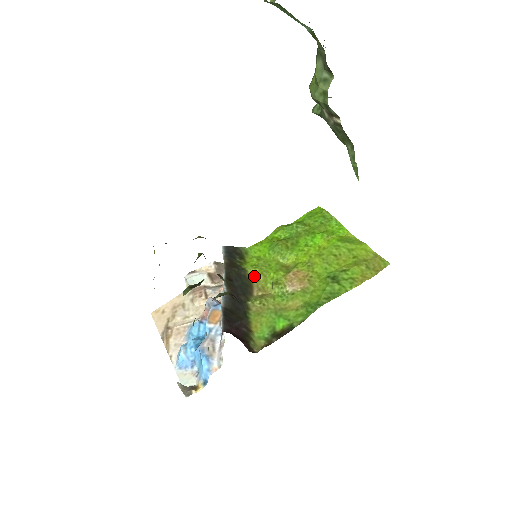
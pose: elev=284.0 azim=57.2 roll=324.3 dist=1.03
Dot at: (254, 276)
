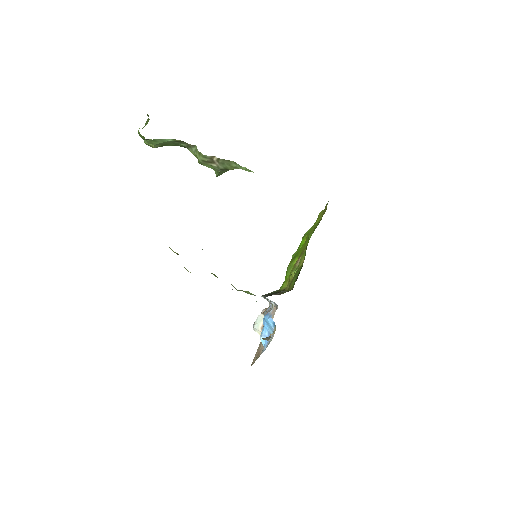
Dot at: (285, 287)
